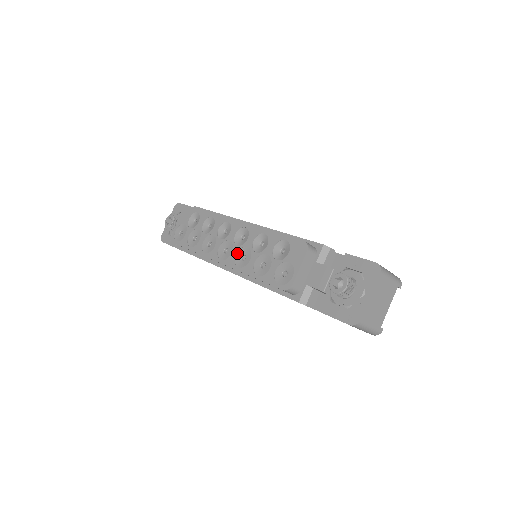
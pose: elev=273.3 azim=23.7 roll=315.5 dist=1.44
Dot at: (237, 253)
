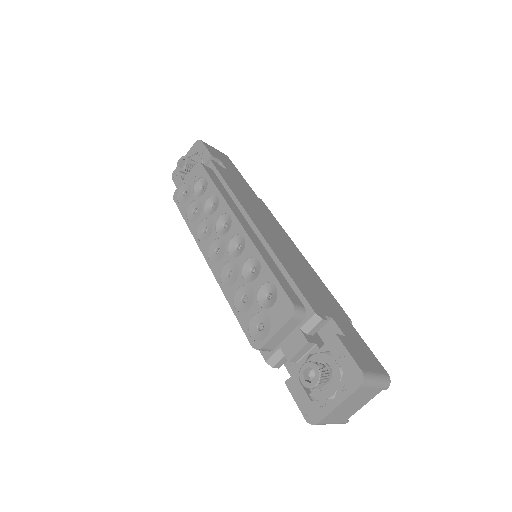
Dot at: (226, 264)
